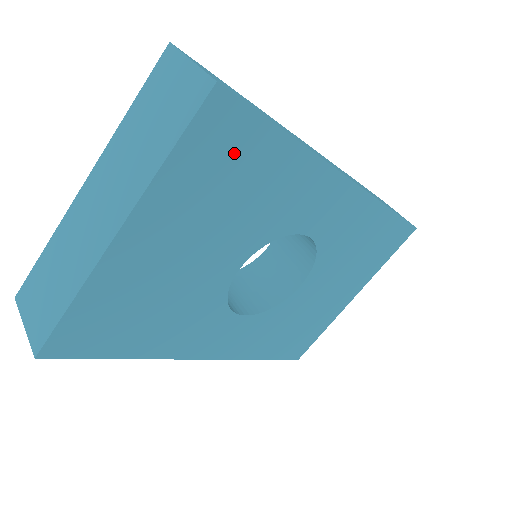
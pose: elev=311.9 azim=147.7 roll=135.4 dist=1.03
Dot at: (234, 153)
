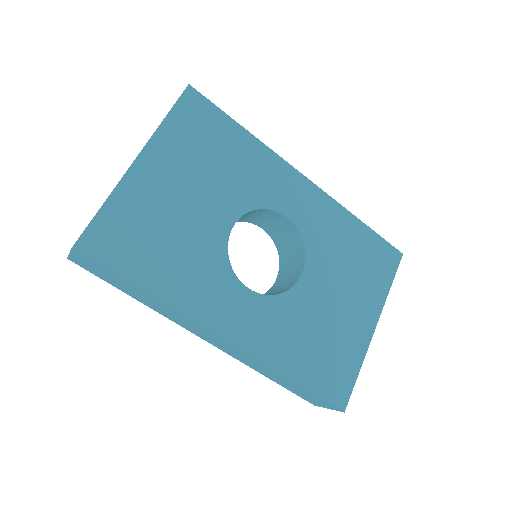
Dot at: (207, 127)
